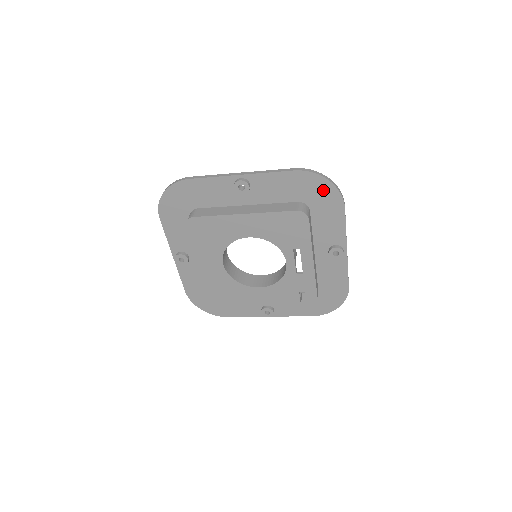
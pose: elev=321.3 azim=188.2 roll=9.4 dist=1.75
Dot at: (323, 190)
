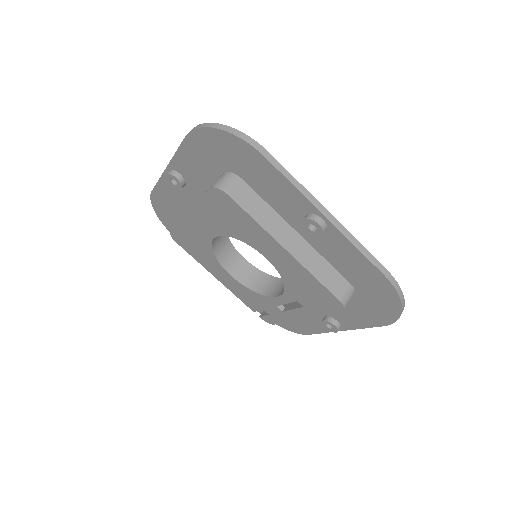
Dot at: (386, 305)
